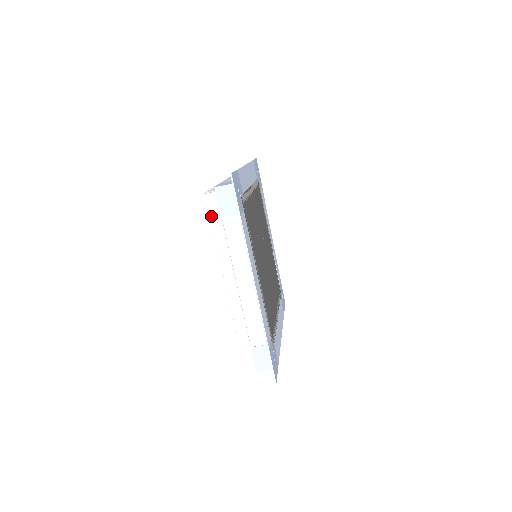
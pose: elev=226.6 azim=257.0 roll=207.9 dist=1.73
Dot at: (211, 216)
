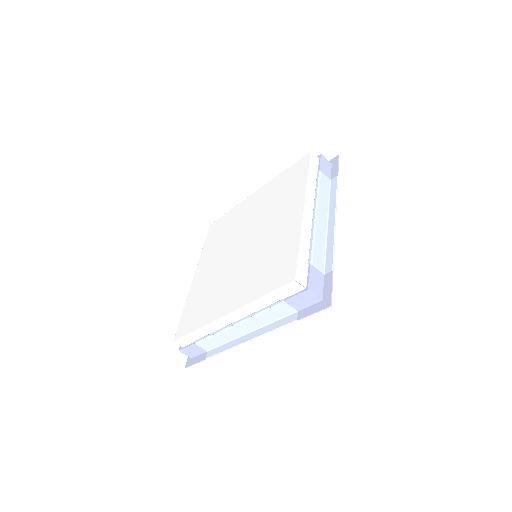
Dot at: (311, 164)
